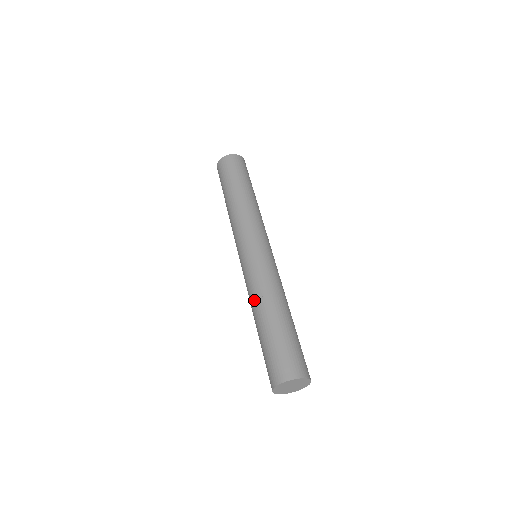
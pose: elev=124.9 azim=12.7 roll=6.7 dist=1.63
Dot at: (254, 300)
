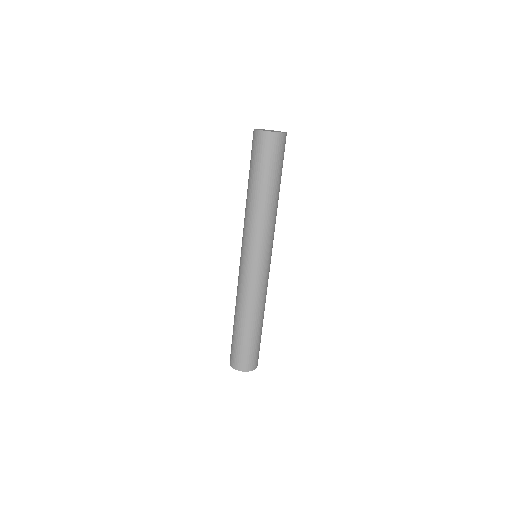
Dot at: (247, 307)
